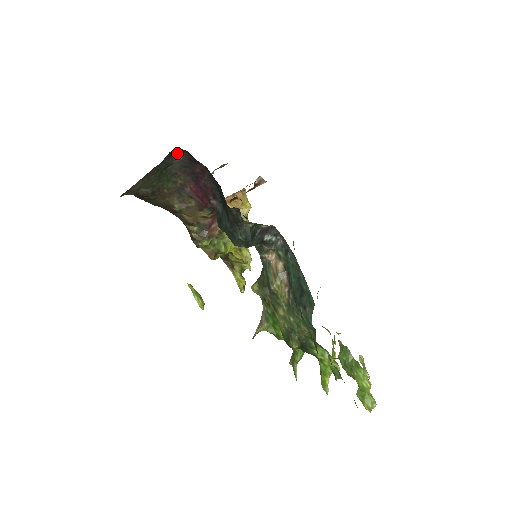
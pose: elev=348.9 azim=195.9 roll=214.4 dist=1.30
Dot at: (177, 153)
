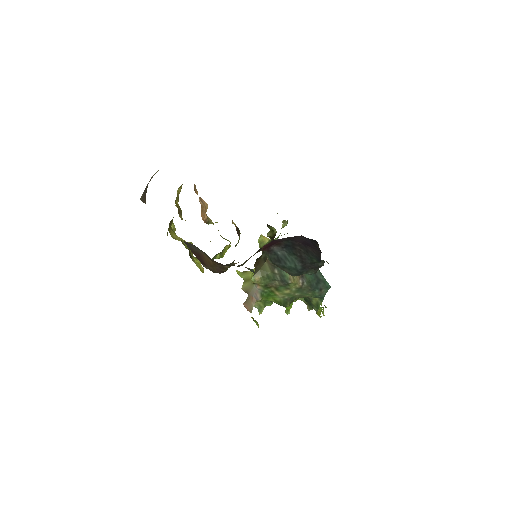
Dot at: occluded
